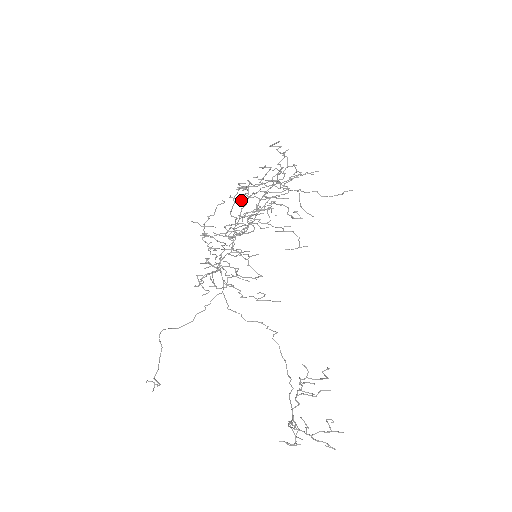
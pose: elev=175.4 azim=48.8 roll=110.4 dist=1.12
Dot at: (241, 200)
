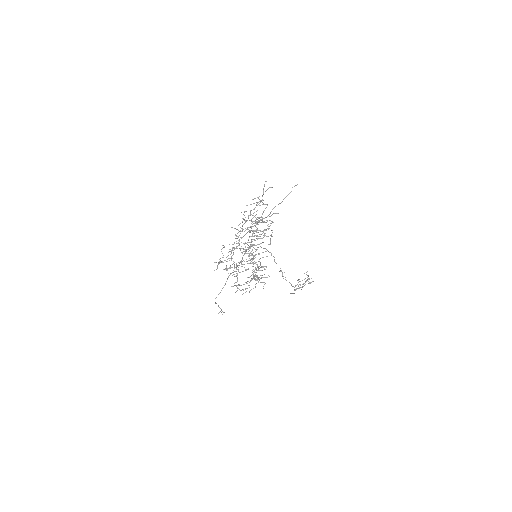
Dot at: occluded
